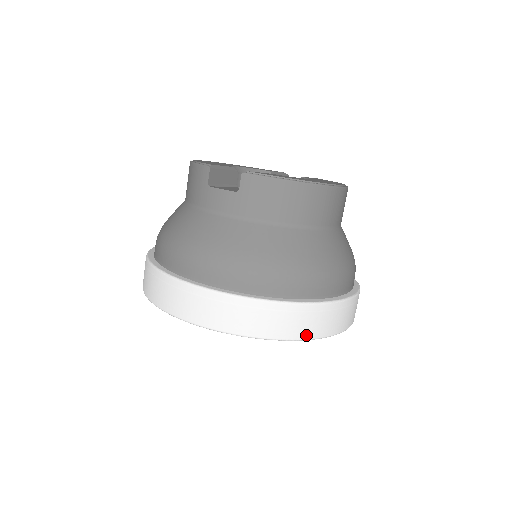
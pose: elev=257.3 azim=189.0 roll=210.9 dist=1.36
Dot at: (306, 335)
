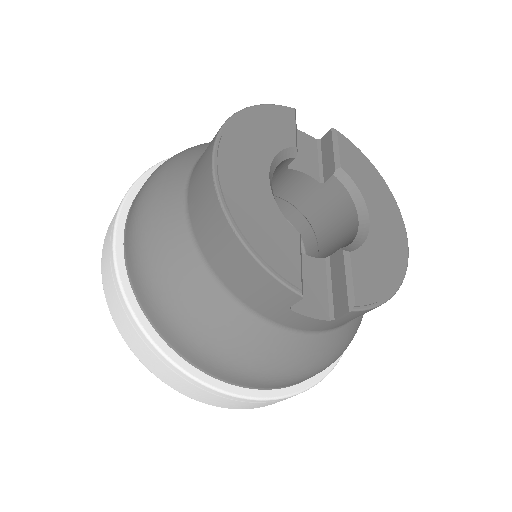
Dot at: occluded
